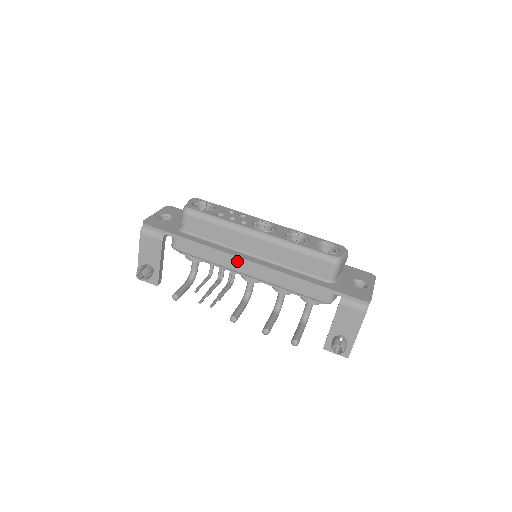
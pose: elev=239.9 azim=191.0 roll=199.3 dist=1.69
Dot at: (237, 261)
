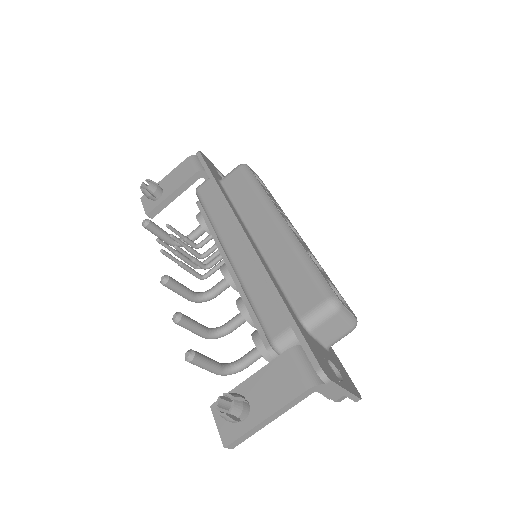
Dot at: (234, 231)
